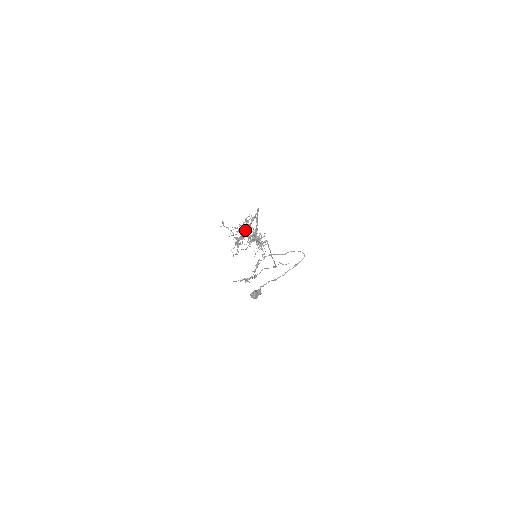
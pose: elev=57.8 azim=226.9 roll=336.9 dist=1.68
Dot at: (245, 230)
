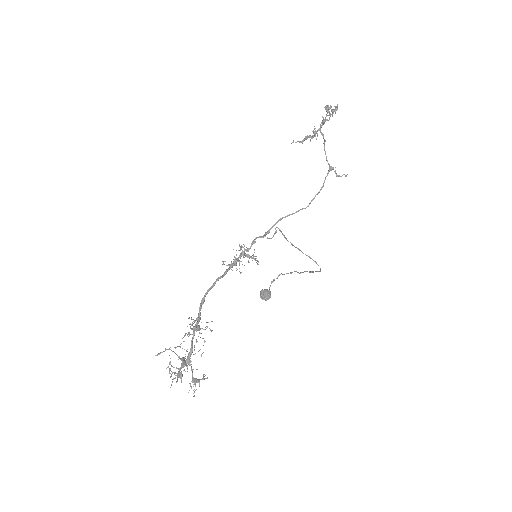
Dot at: occluded
